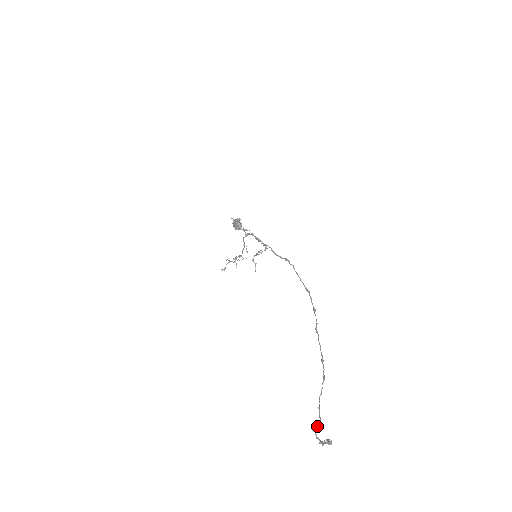
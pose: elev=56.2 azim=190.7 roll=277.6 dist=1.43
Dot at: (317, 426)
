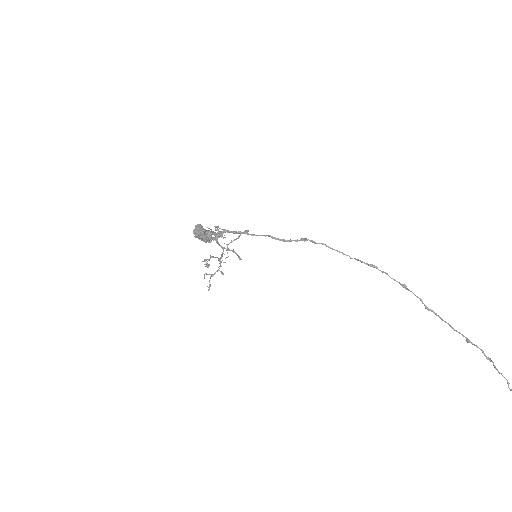
Dot at: out of frame
